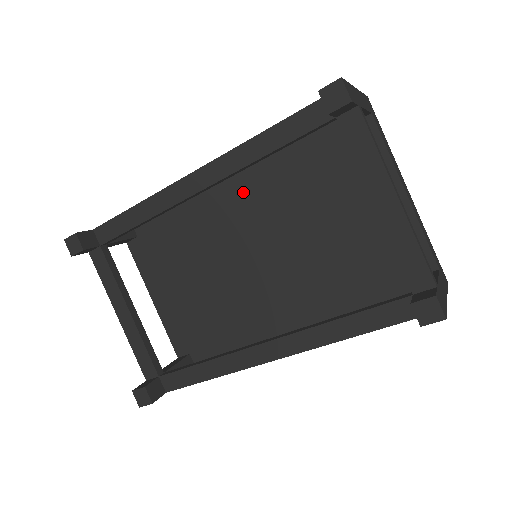
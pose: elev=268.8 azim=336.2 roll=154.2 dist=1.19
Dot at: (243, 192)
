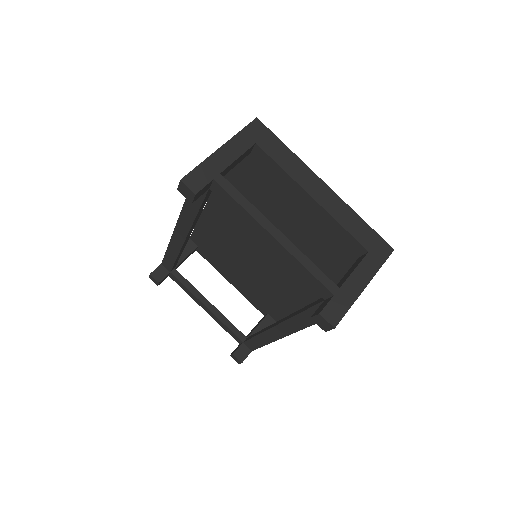
Dot at: (226, 212)
